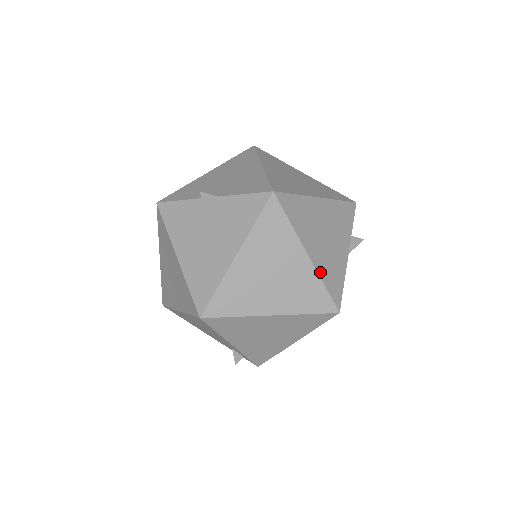
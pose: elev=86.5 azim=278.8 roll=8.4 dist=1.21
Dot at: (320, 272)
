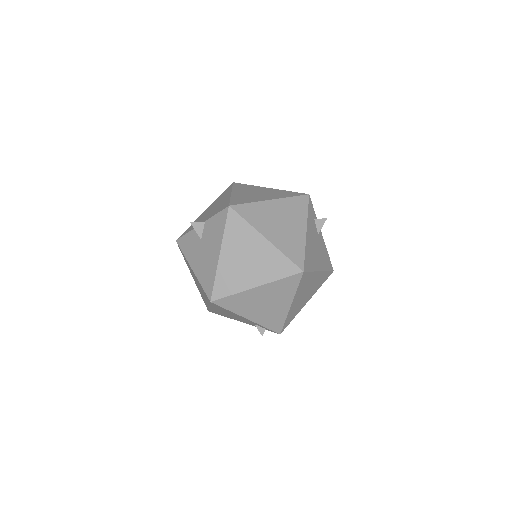
Dot at: (280, 248)
